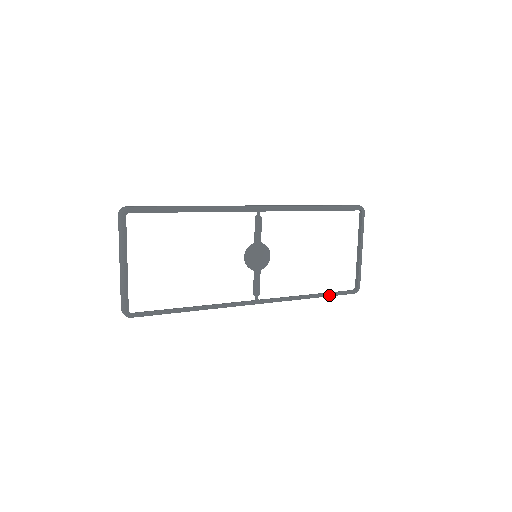
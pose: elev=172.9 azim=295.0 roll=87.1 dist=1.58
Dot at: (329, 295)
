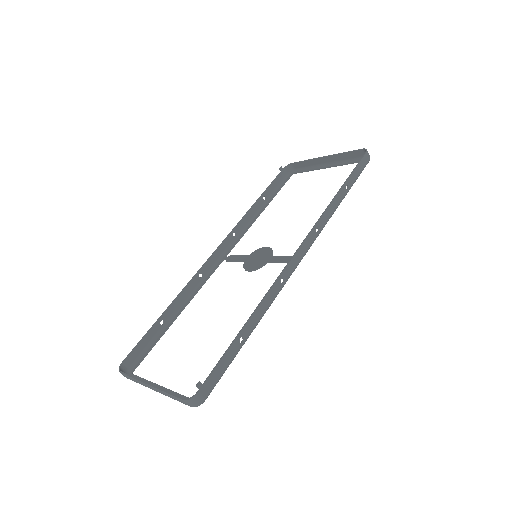
Dot at: (272, 197)
